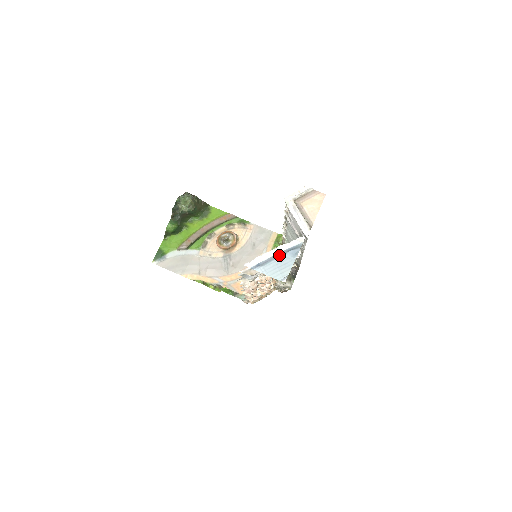
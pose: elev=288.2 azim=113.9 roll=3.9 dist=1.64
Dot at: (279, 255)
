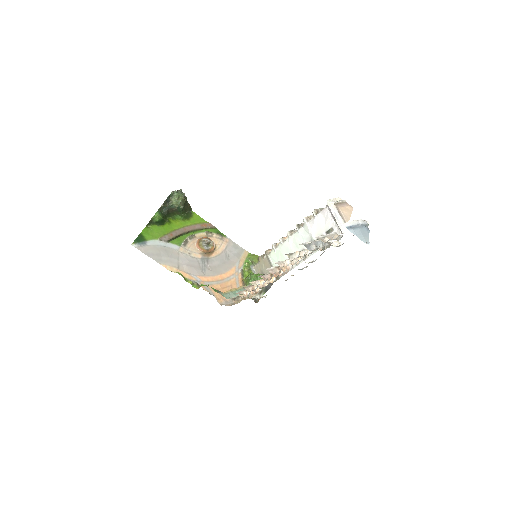
Dot at: (361, 226)
